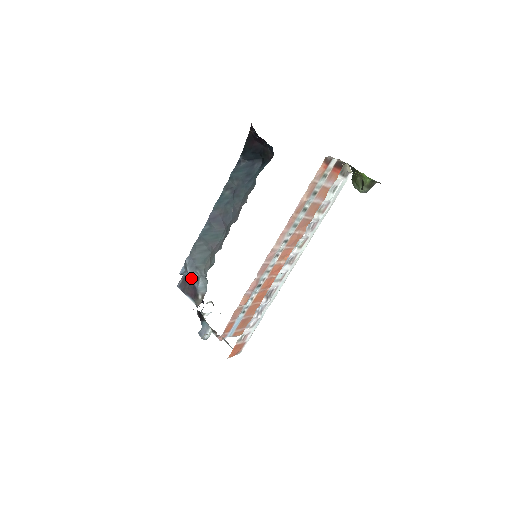
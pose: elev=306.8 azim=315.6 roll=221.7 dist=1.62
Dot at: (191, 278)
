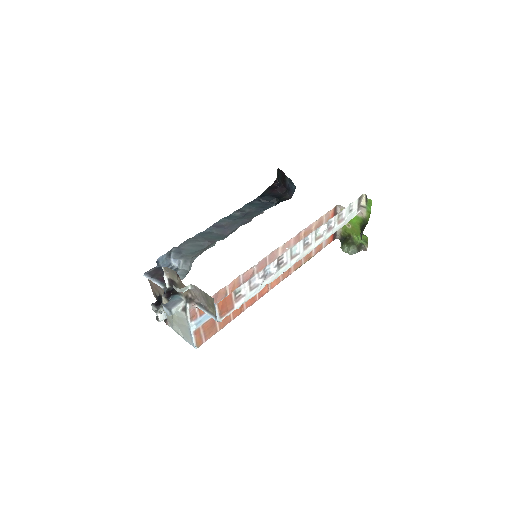
Dot at: occluded
